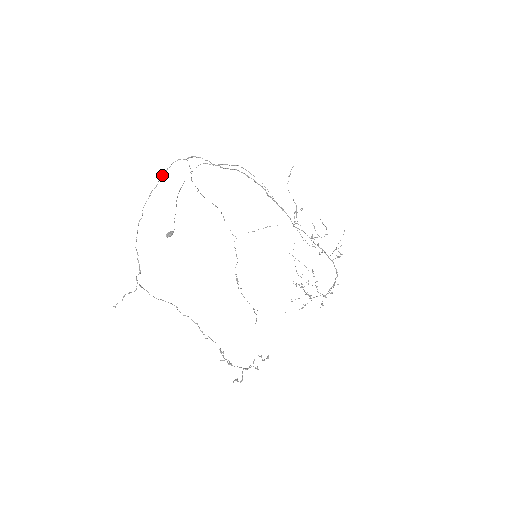
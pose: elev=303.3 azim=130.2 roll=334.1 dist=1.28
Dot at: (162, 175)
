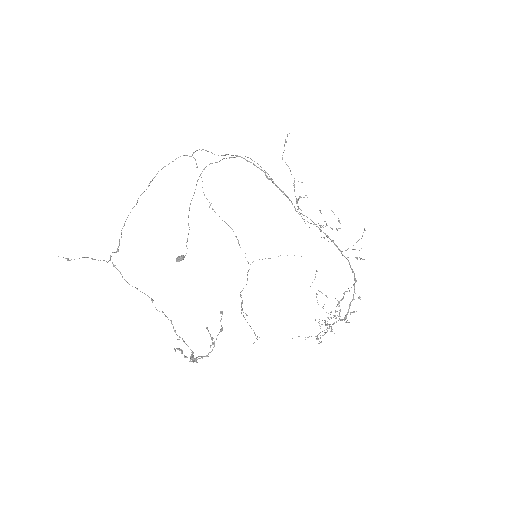
Dot at: (164, 166)
